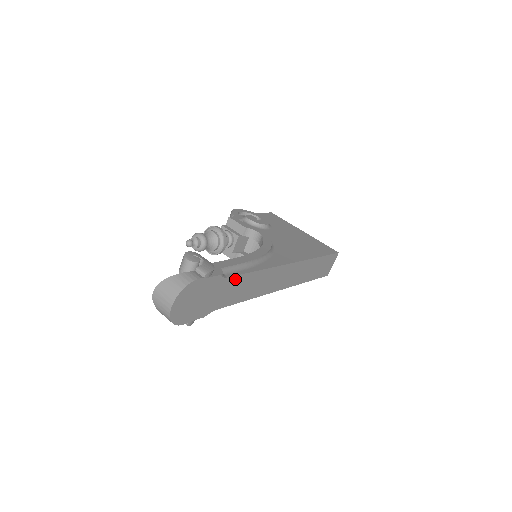
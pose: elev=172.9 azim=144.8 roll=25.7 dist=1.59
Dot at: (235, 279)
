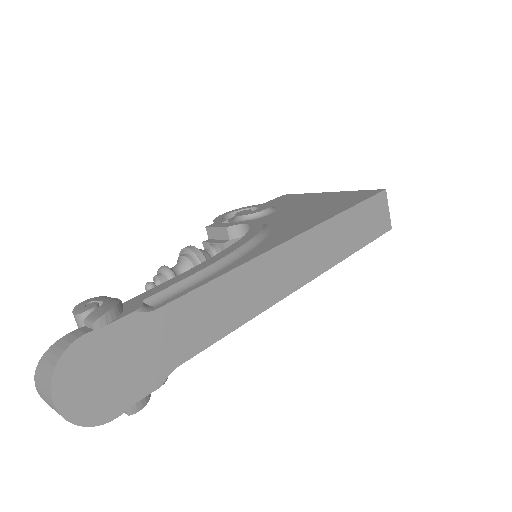
Dot at: (180, 305)
